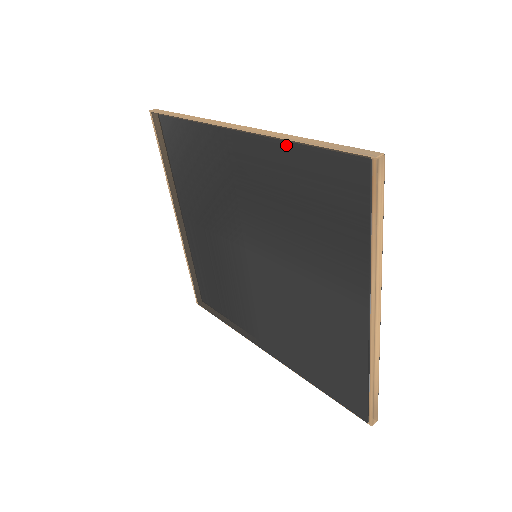
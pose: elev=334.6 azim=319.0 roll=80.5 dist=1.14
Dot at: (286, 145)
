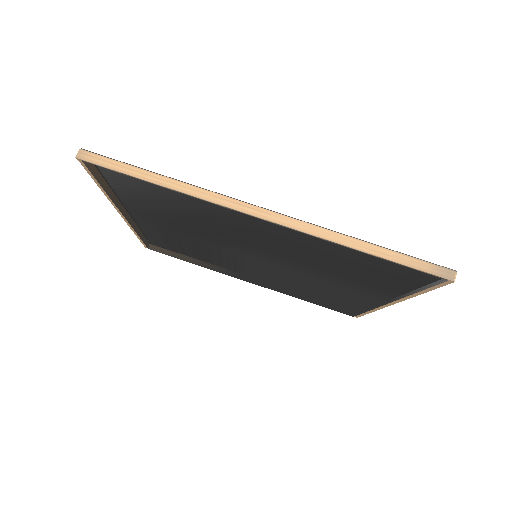
Dot at: (345, 249)
